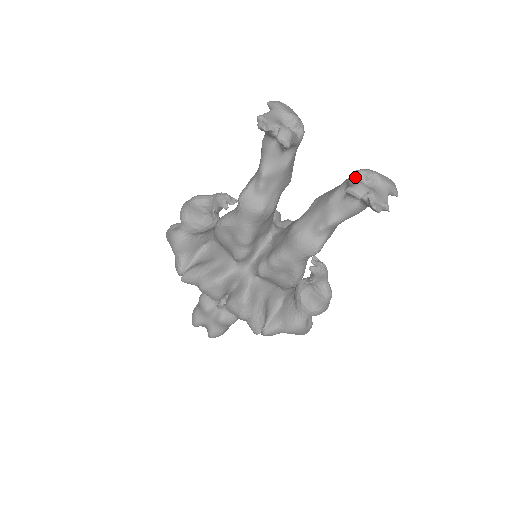
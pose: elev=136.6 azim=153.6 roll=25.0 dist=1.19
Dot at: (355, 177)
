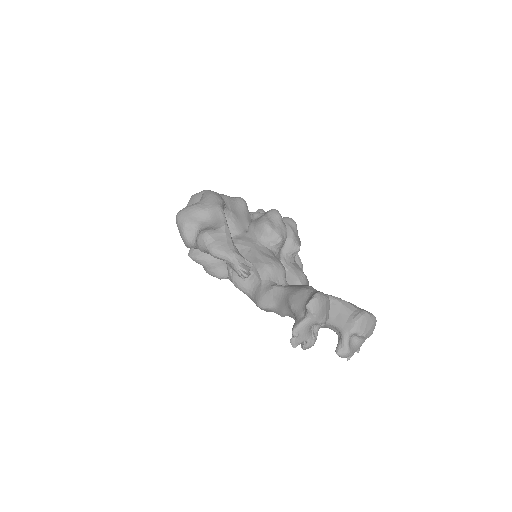
Dot at: (348, 337)
